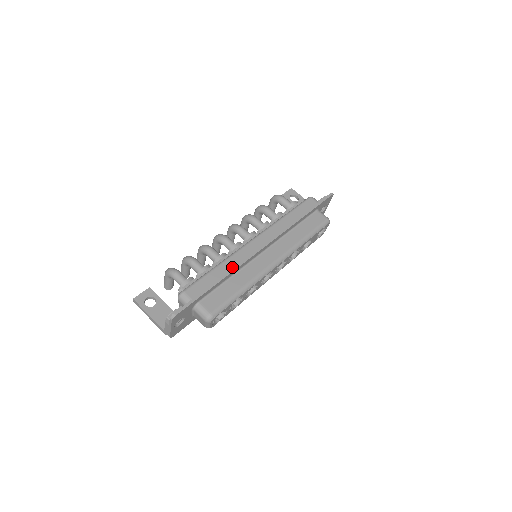
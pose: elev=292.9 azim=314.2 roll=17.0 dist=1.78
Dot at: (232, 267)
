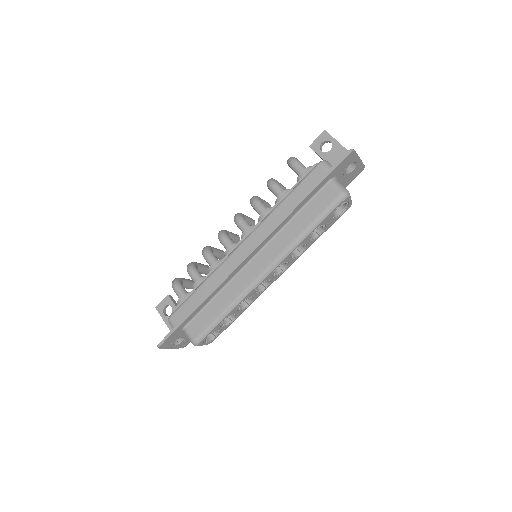
Dot at: (214, 286)
